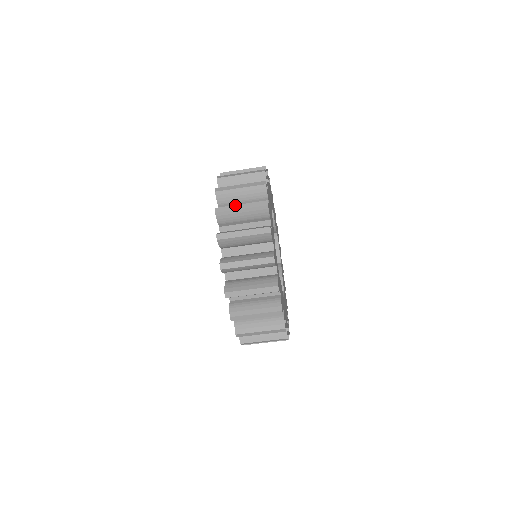
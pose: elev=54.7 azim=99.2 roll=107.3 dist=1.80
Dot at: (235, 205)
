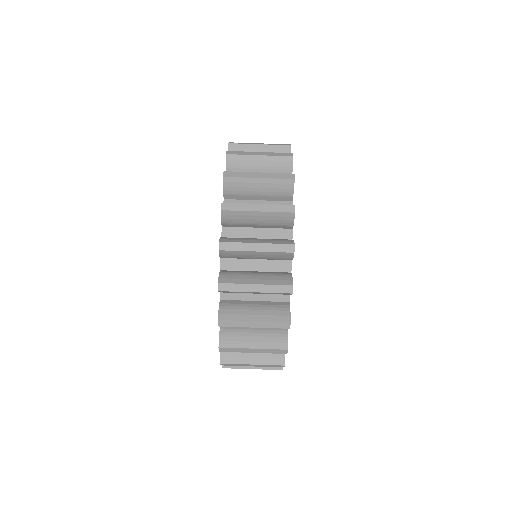
Dot at: (253, 143)
